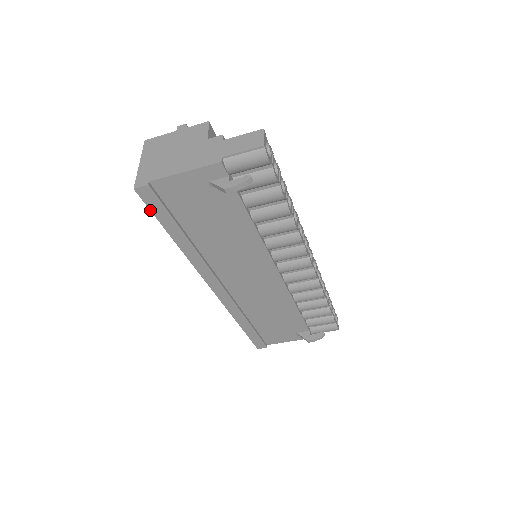
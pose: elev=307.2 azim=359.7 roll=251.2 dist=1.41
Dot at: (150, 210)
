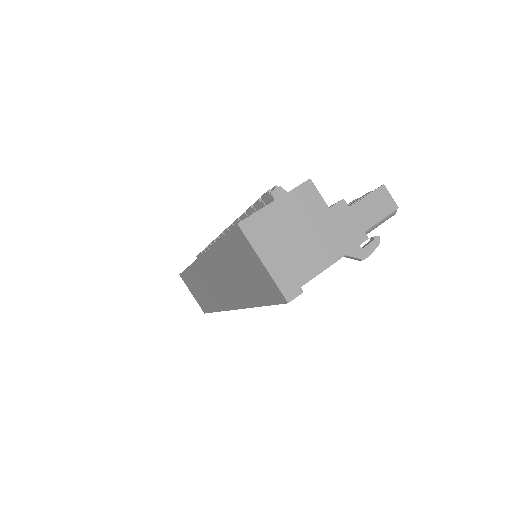
Dot at: occluded
